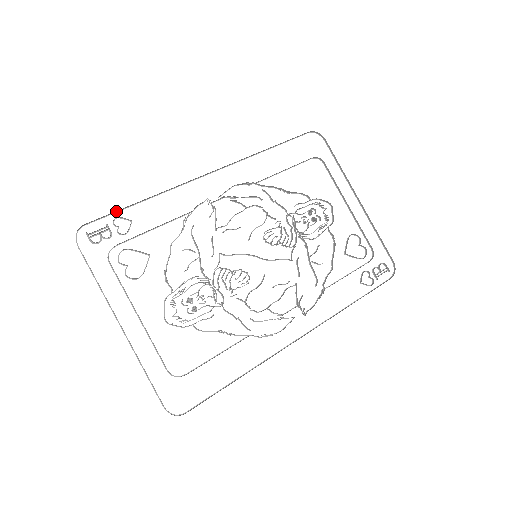
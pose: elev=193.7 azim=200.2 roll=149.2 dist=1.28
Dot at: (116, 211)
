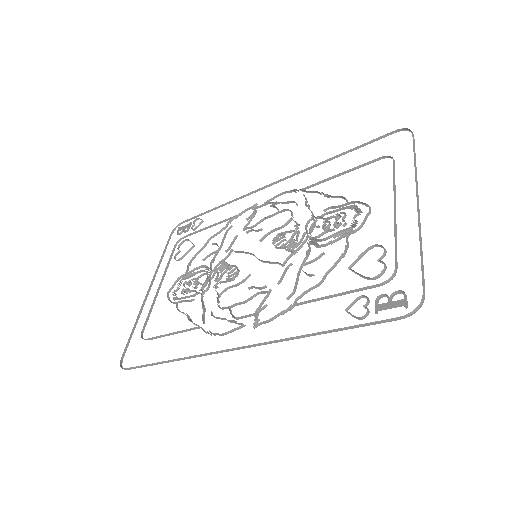
Dot at: (201, 214)
